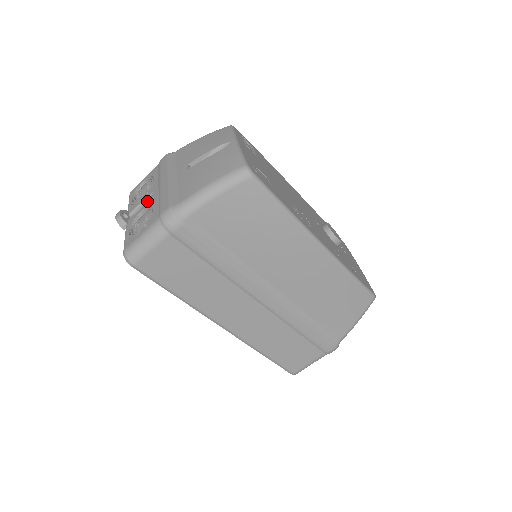
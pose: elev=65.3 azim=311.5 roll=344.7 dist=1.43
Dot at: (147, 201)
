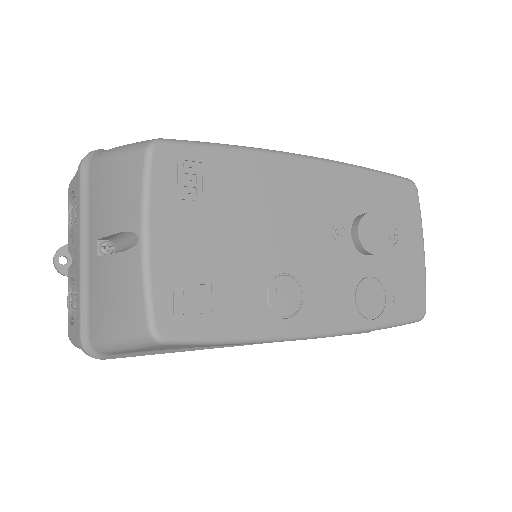
Dot at: occluded
